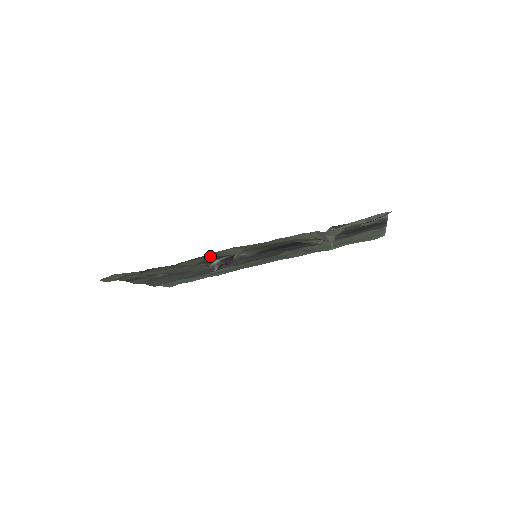
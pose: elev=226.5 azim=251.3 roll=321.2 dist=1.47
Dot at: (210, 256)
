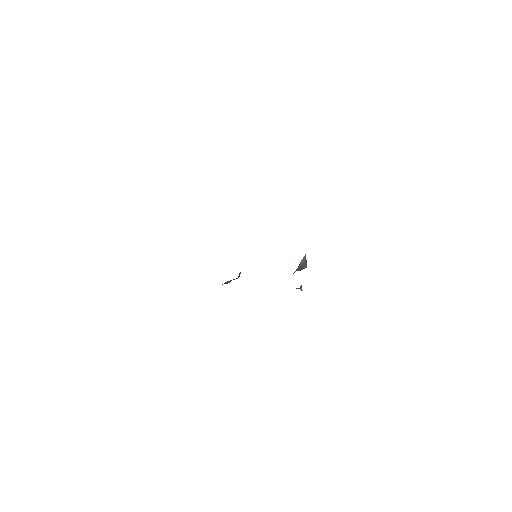
Dot at: occluded
